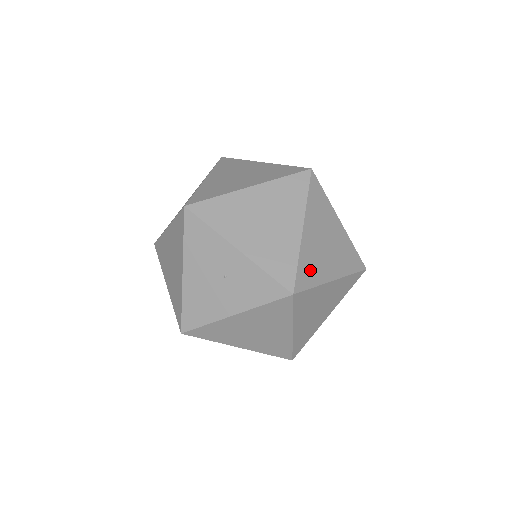
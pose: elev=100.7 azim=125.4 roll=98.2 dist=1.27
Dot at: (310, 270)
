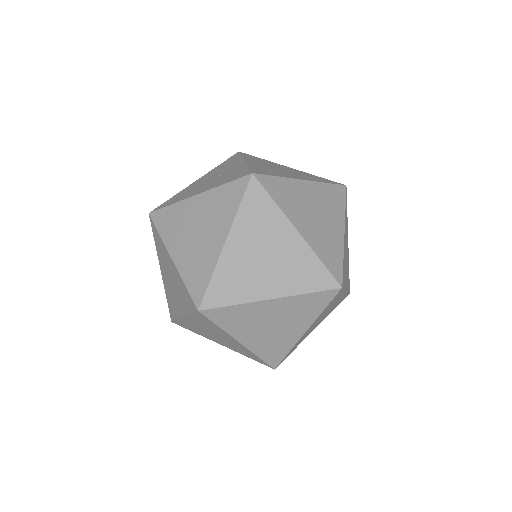
Dot at: (283, 194)
